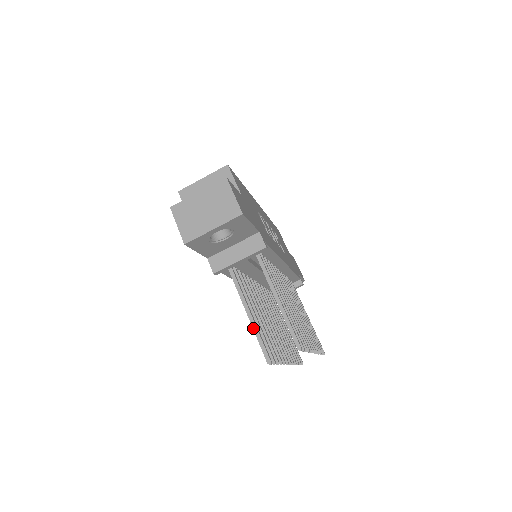
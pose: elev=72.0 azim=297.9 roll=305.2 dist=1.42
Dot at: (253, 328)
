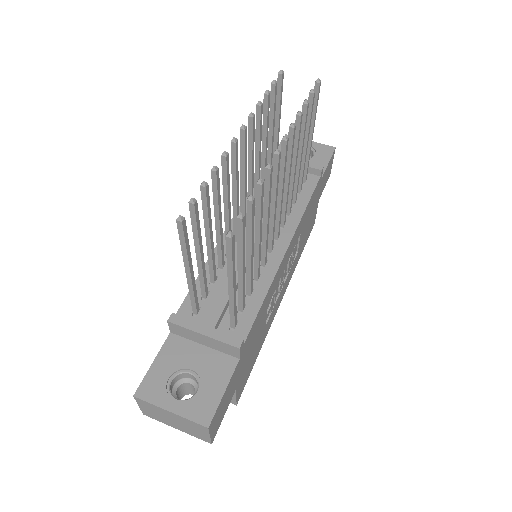
Dot at: (277, 110)
